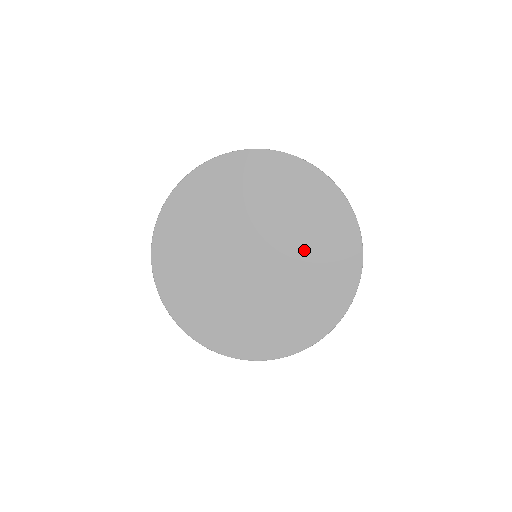
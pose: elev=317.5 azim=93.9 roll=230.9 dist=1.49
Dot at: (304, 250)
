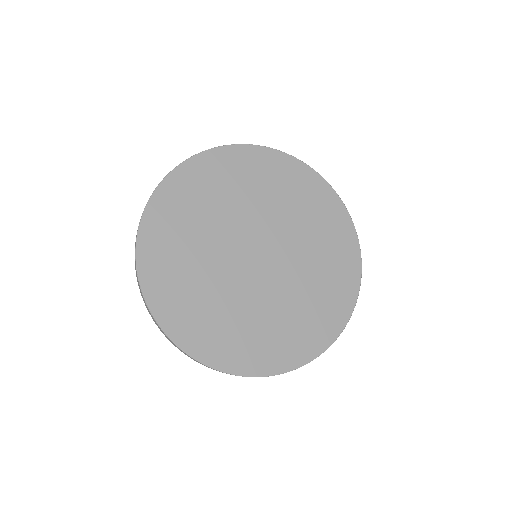
Dot at: (306, 248)
